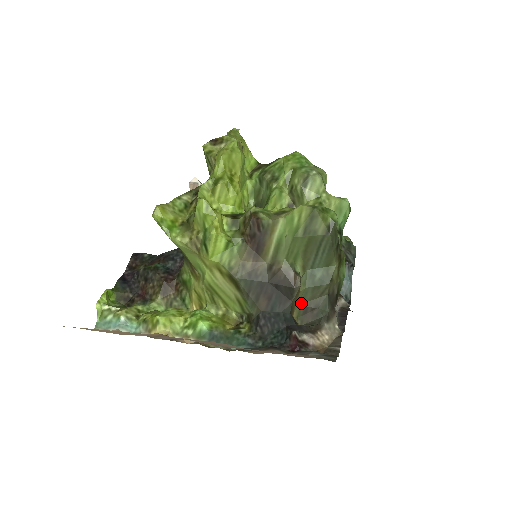
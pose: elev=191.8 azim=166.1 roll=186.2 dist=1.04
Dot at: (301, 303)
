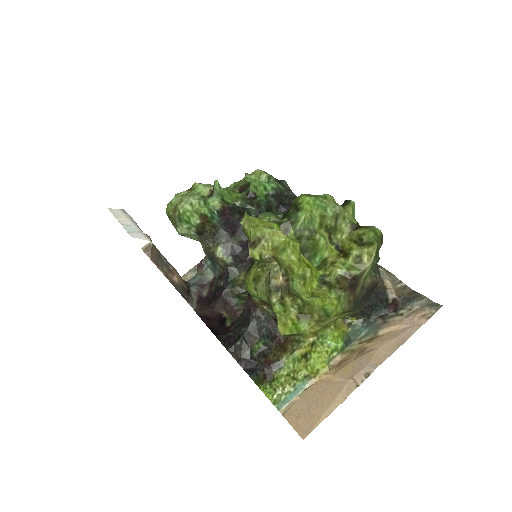
Dot at: occluded
